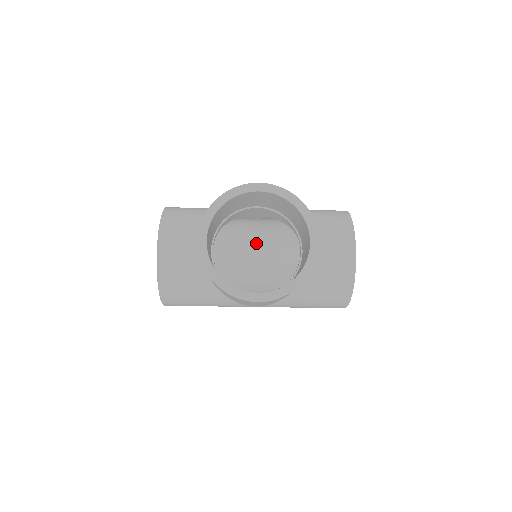
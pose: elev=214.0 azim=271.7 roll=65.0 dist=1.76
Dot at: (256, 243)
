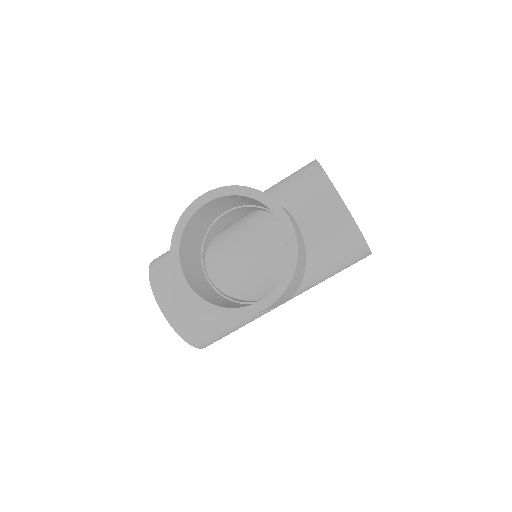
Dot at: (257, 239)
